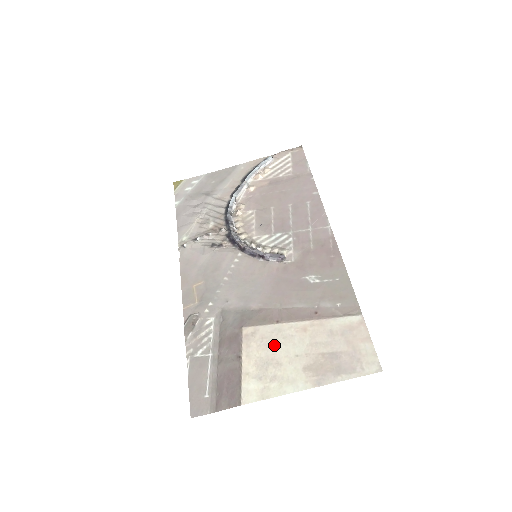
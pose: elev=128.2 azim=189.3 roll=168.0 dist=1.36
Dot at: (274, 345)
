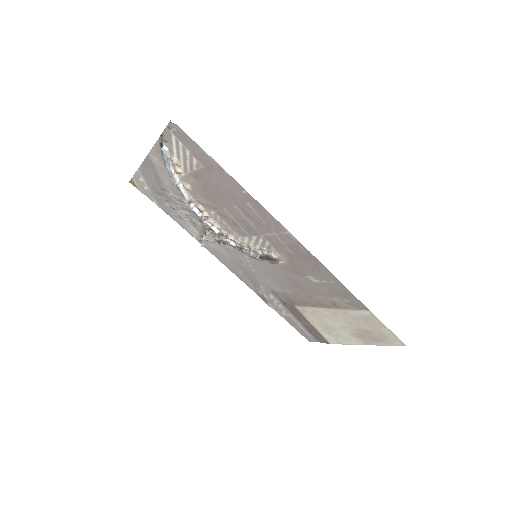
Dot at: (323, 319)
